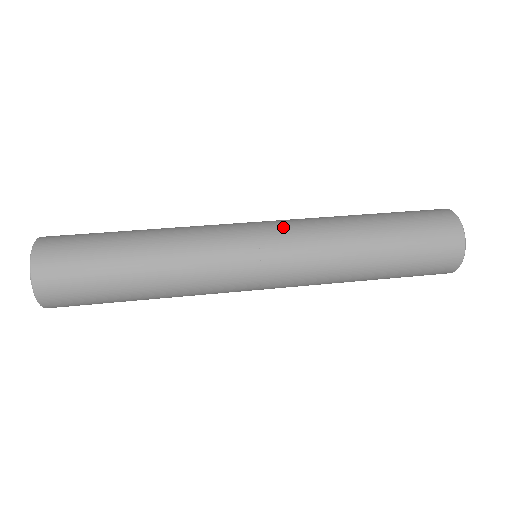
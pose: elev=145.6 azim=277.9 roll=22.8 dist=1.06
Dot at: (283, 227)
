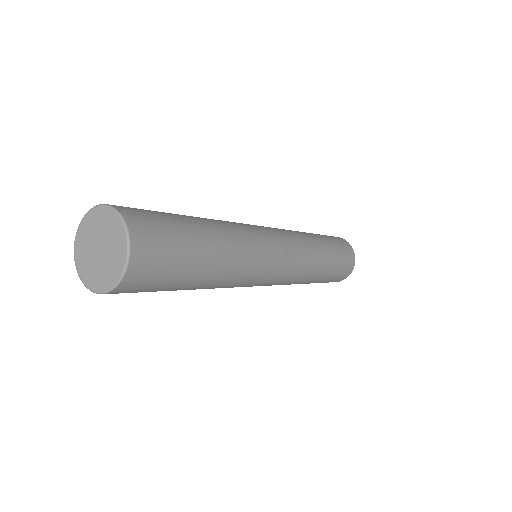
Dot at: occluded
